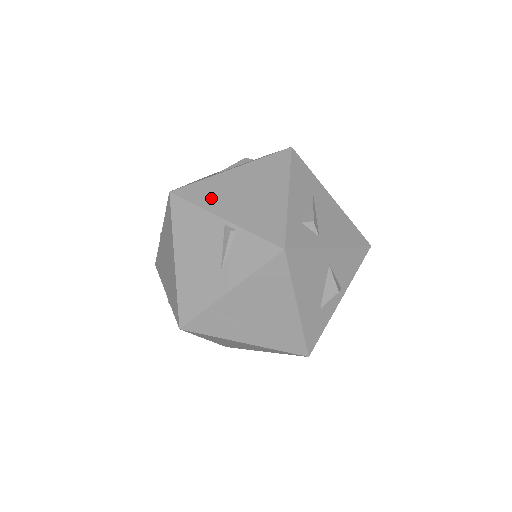
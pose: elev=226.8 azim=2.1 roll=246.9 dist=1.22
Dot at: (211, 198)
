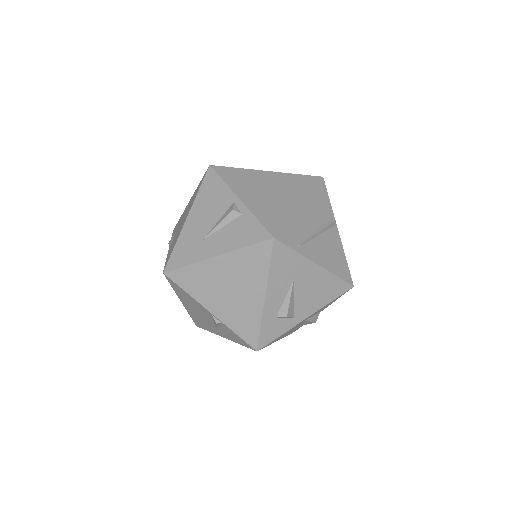
Dot at: (199, 289)
